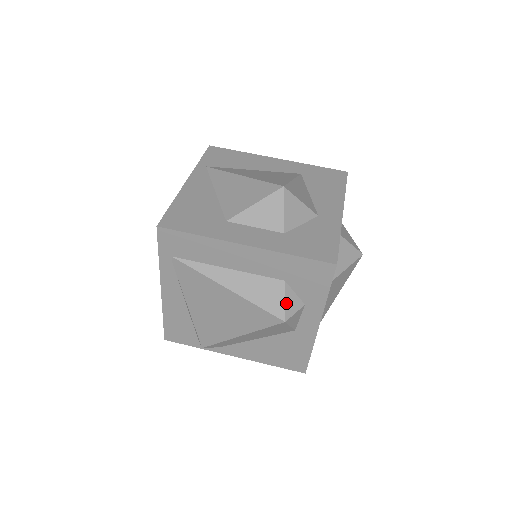
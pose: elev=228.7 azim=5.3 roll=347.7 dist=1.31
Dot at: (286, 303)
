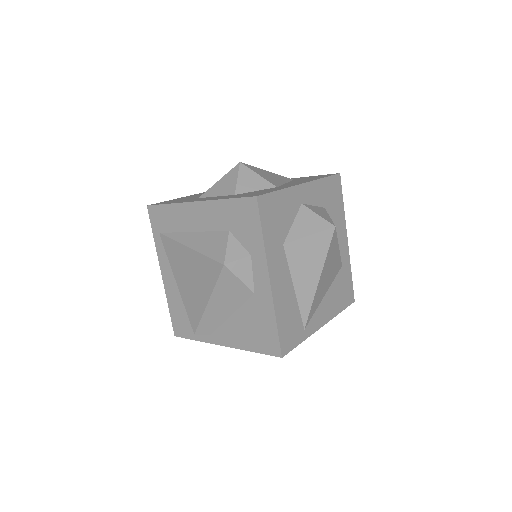
Dot at: (228, 249)
